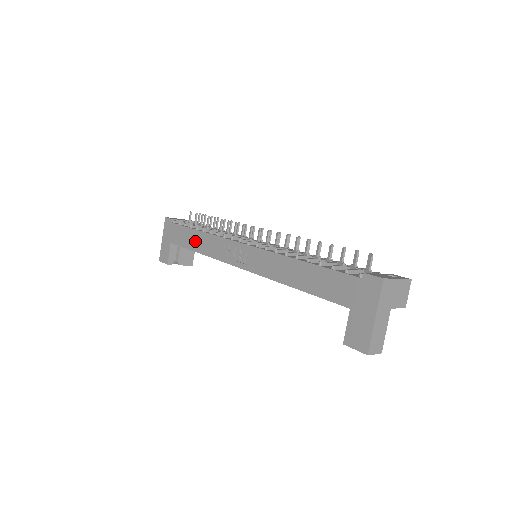
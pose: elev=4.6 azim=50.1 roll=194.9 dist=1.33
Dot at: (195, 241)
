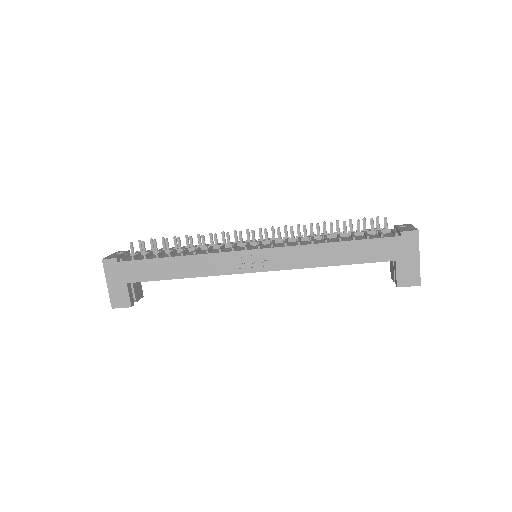
Dot at: (174, 269)
